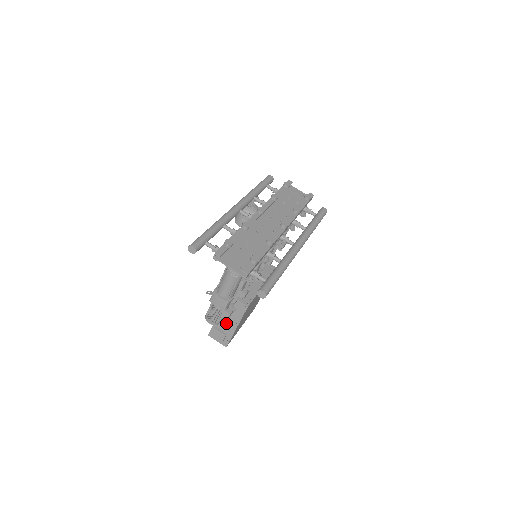
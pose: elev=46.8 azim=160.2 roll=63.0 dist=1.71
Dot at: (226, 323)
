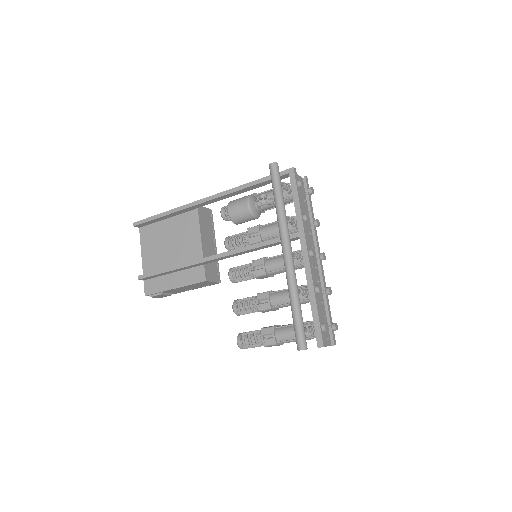
Dot at: (180, 290)
